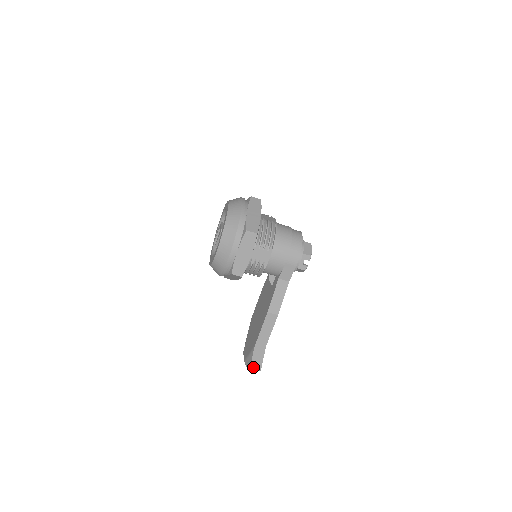
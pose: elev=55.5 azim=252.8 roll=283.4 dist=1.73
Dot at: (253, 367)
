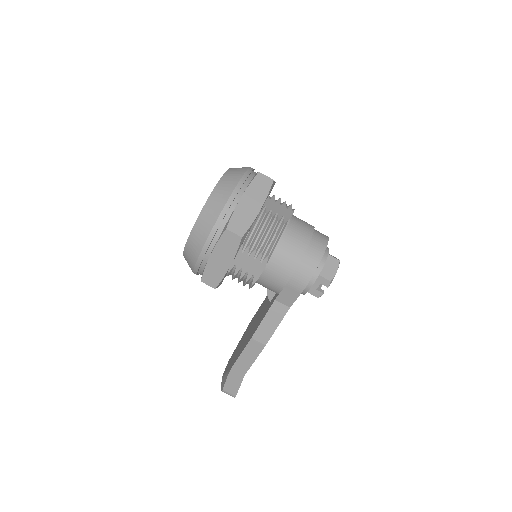
Dot at: (226, 391)
